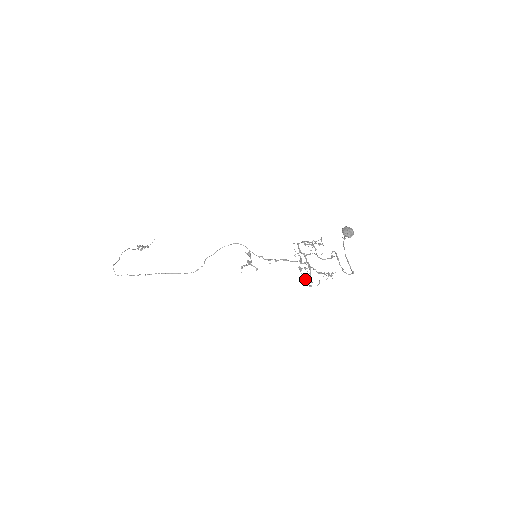
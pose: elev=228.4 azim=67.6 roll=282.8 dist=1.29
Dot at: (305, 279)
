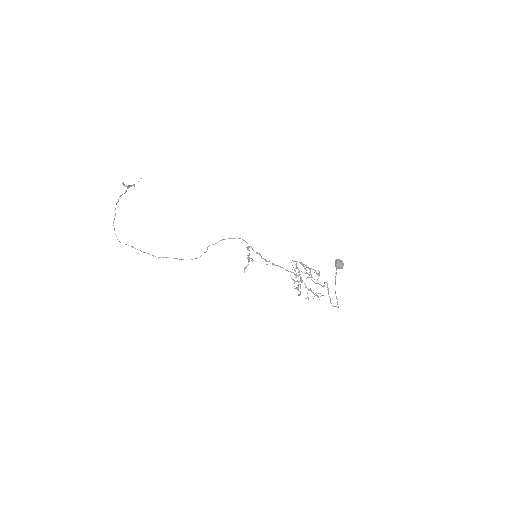
Dot at: (295, 288)
